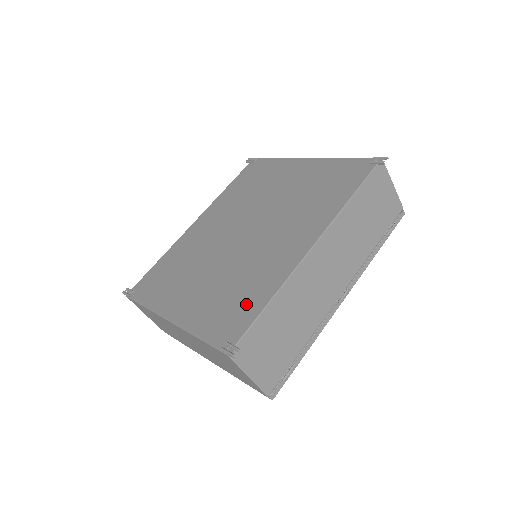
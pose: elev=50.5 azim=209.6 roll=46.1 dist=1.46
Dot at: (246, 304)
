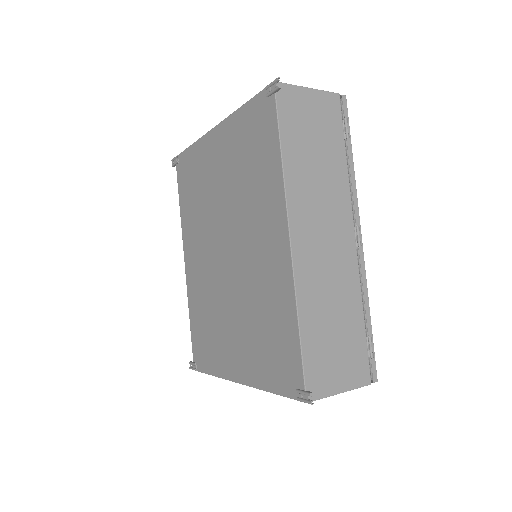
Dot at: (282, 339)
